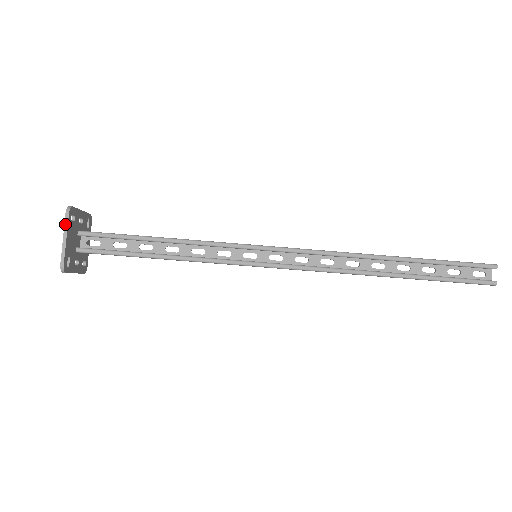
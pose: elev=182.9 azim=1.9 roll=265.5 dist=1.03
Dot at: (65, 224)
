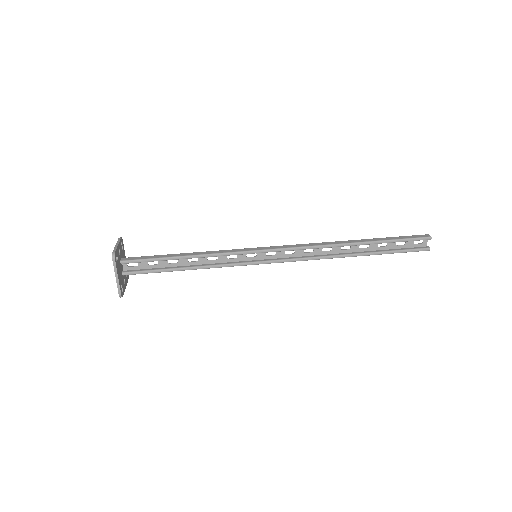
Dot at: (114, 268)
